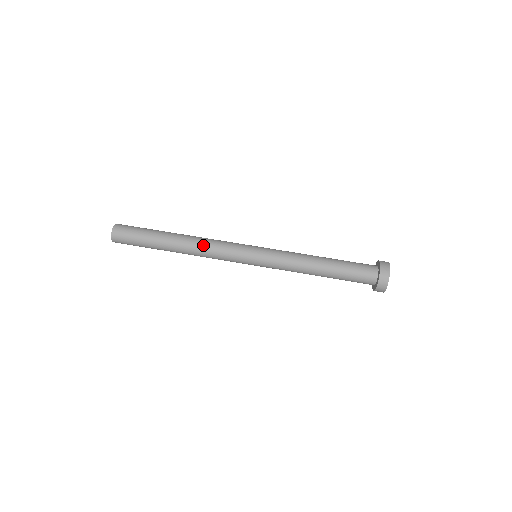
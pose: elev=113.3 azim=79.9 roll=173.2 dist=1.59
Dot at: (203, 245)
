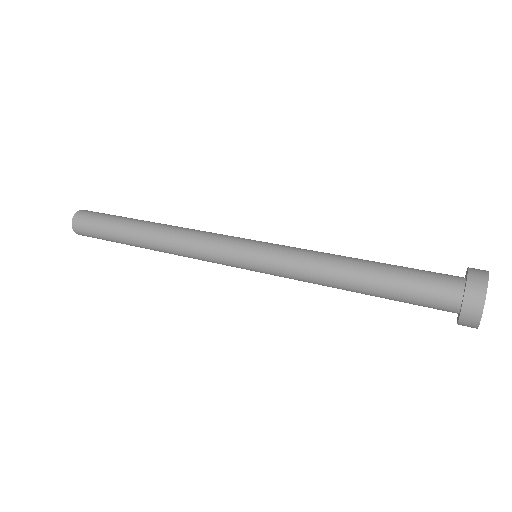
Dot at: (178, 238)
